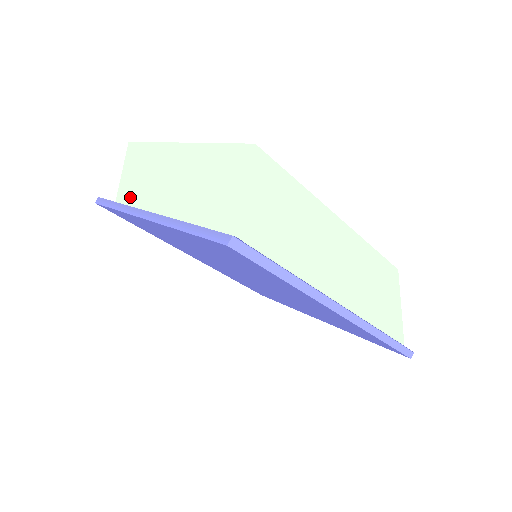
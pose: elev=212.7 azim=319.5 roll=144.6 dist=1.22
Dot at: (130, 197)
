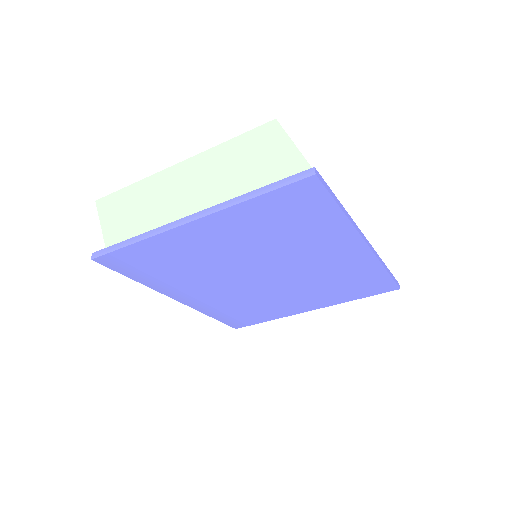
Dot at: occluded
